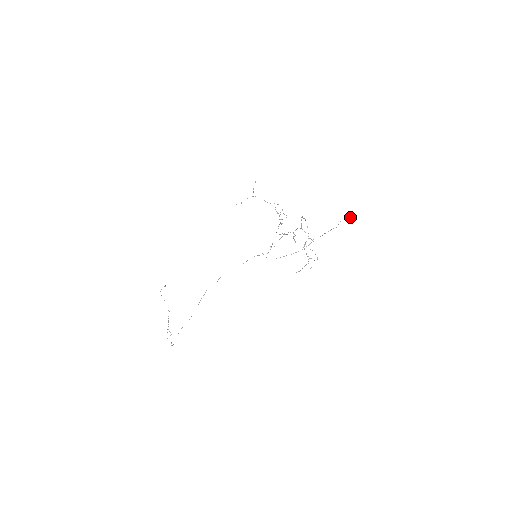
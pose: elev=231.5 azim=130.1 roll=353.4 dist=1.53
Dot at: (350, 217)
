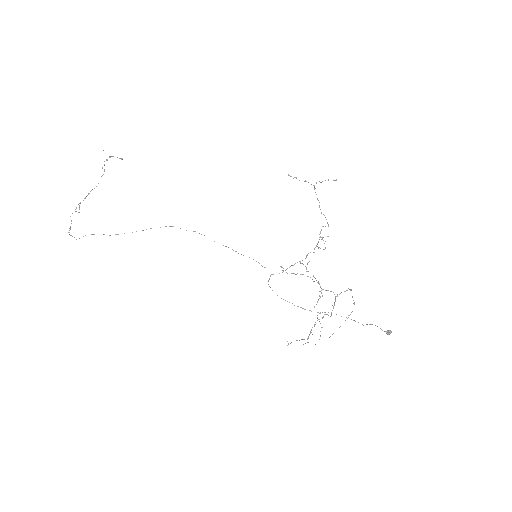
Dot at: (388, 333)
